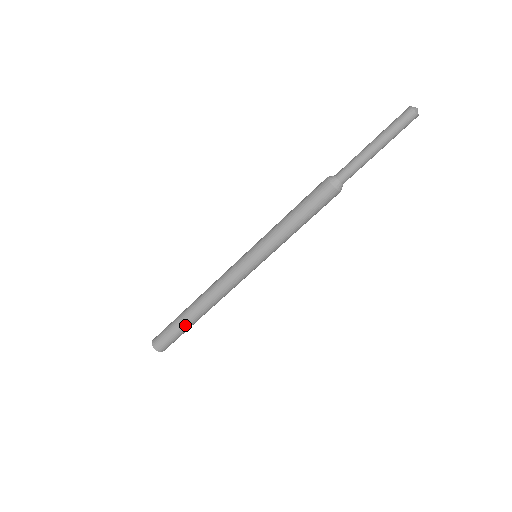
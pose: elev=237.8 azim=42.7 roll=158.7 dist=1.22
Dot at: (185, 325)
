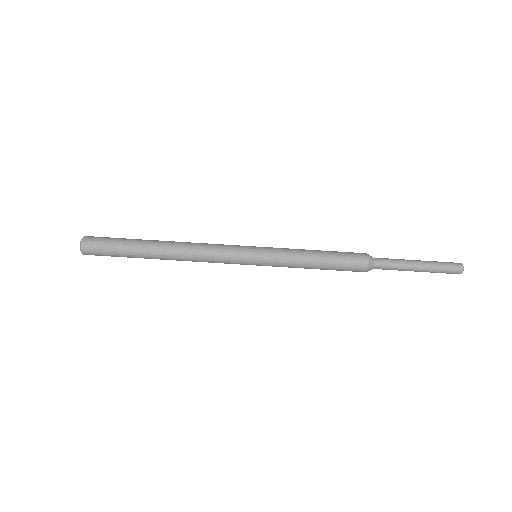
Dot at: (138, 240)
